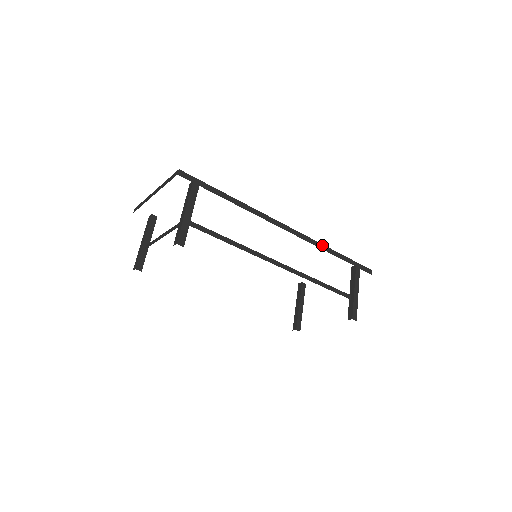
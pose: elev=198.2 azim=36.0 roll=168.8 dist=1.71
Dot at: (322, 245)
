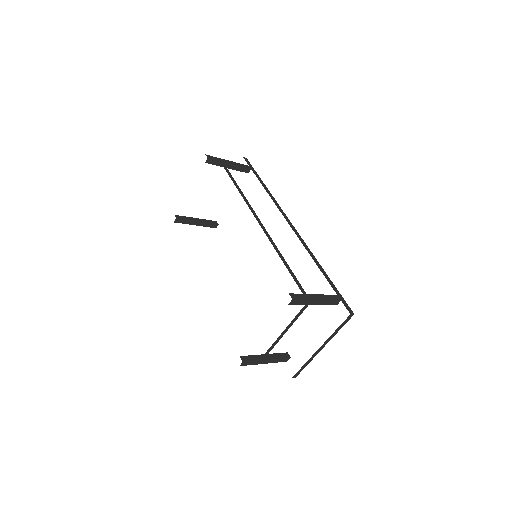
Dot at: (312, 254)
